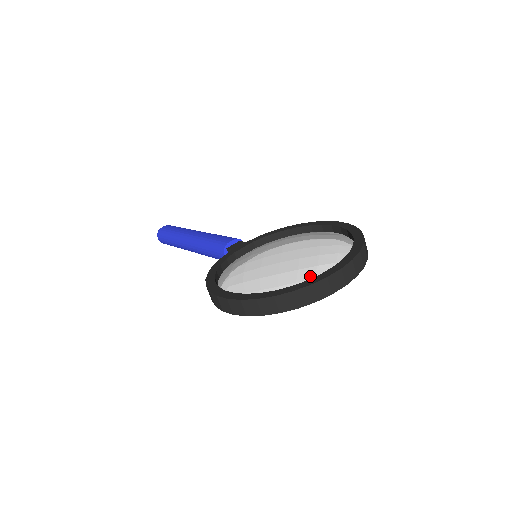
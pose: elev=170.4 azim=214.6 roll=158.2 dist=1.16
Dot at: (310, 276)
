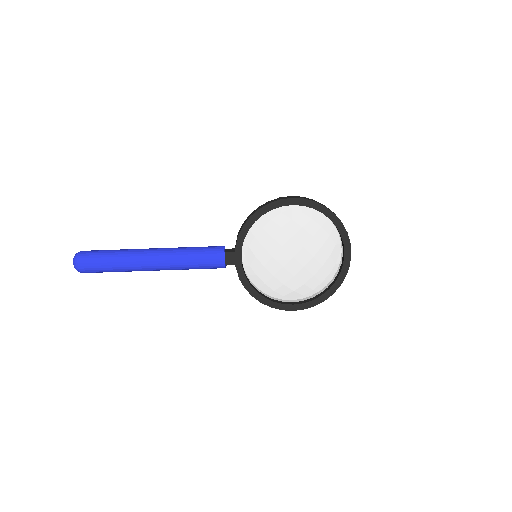
Dot at: (333, 265)
